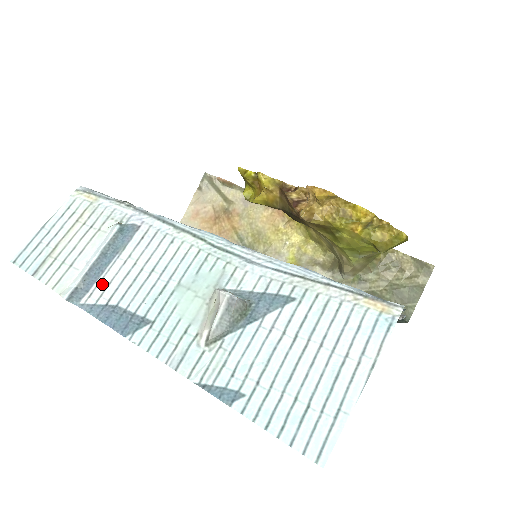
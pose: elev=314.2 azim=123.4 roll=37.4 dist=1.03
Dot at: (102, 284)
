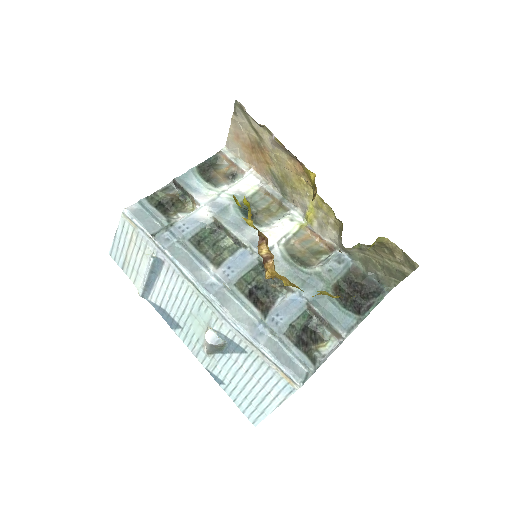
Dot at: (155, 293)
